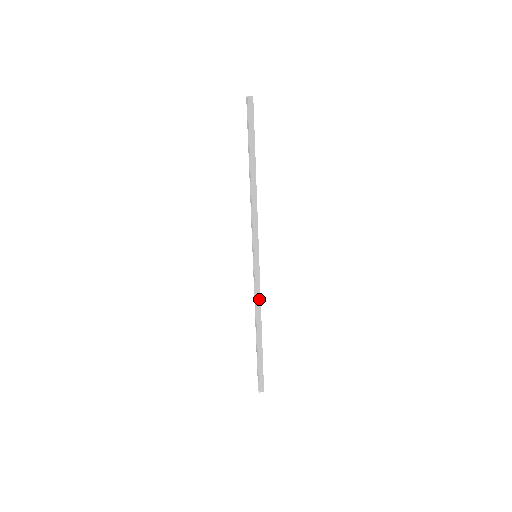
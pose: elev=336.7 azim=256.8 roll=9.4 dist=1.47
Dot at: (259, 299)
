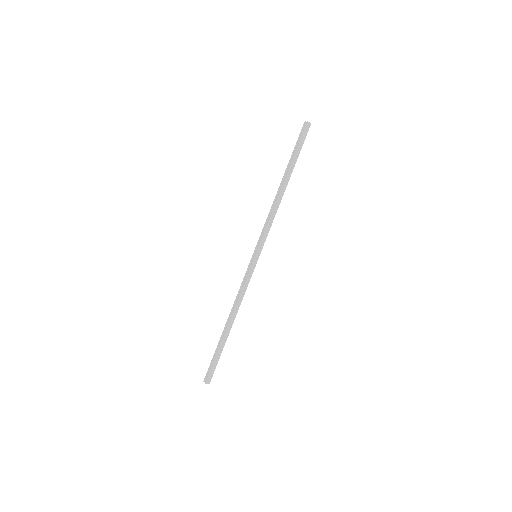
Dot at: (243, 295)
